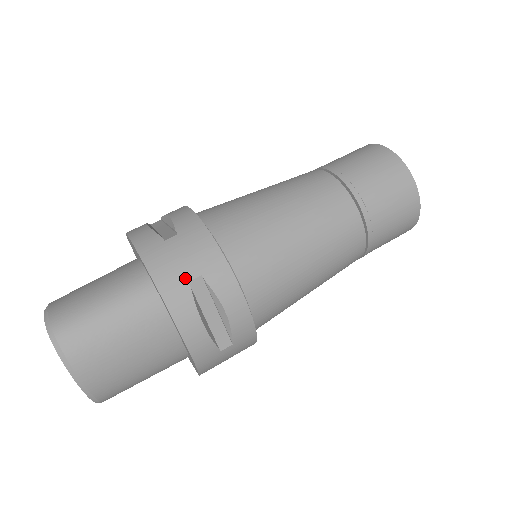
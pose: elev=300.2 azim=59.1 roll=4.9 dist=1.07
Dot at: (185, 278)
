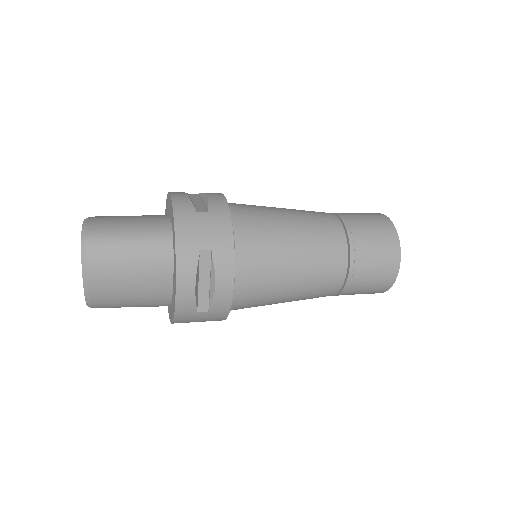
Dot at: (199, 247)
